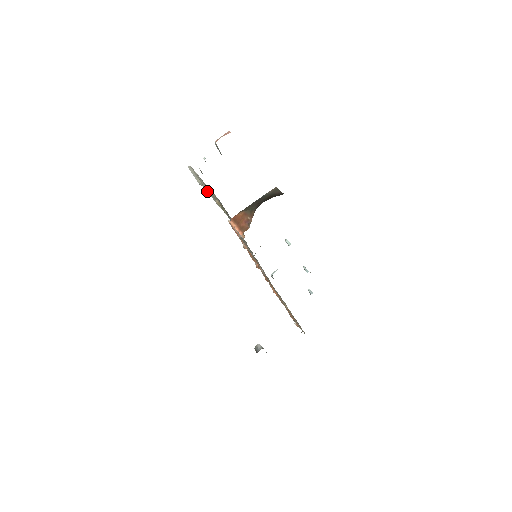
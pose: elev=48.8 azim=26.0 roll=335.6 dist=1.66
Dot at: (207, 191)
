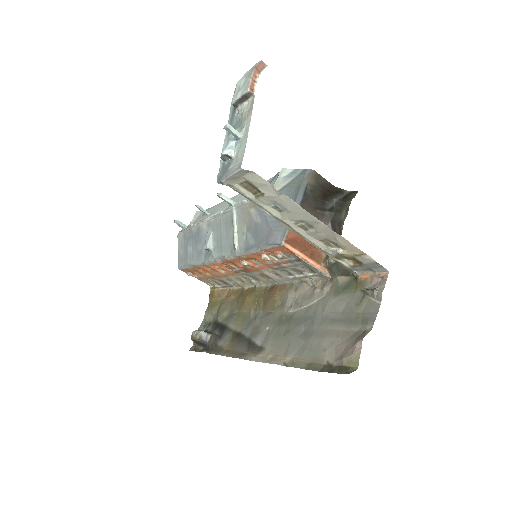
Dot at: (271, 212)
